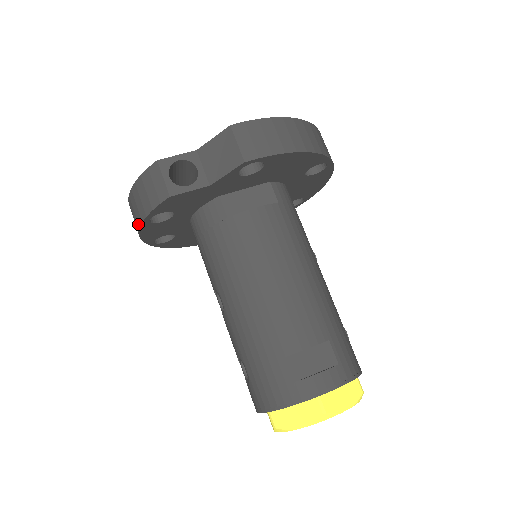
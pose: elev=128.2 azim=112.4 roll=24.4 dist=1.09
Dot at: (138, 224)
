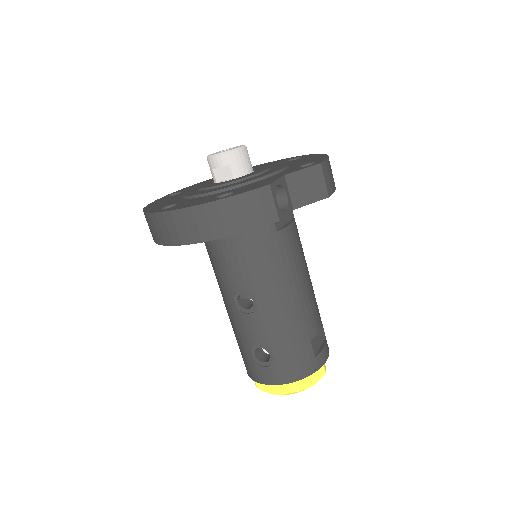
Dot at: (213, 236)
